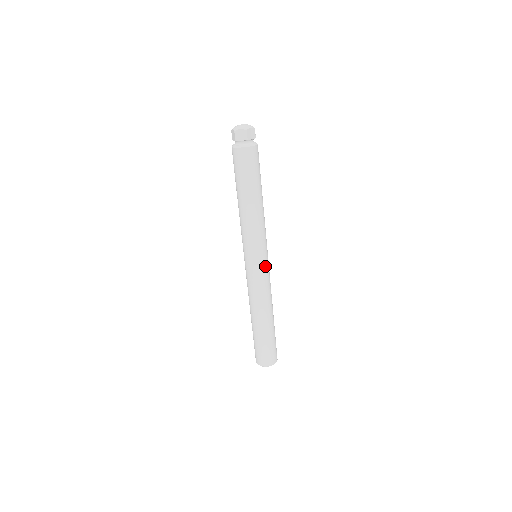
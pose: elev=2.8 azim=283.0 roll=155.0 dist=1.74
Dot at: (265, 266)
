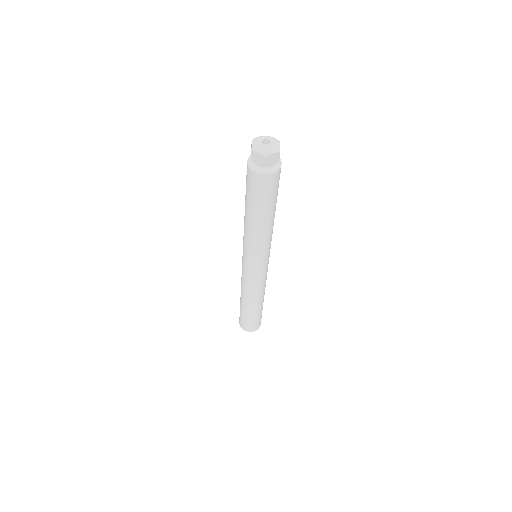
Dot at: (268, 263)
